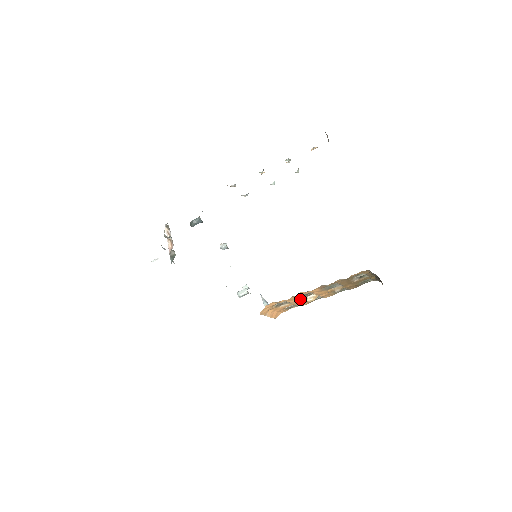
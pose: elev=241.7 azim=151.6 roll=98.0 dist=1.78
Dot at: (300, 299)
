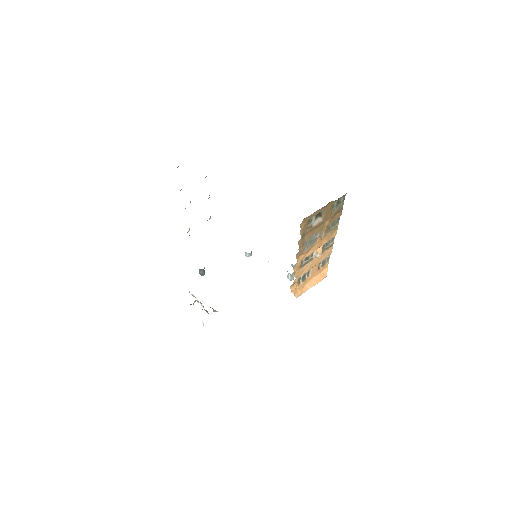
Dot at: (310, 263)
